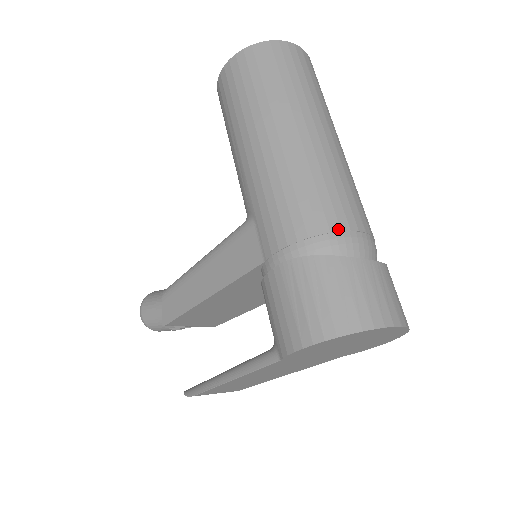
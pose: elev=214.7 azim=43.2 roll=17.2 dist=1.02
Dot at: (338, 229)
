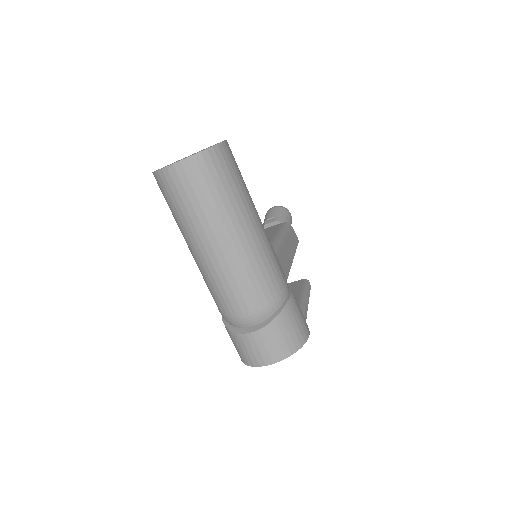
Dot at: (226, 315)
